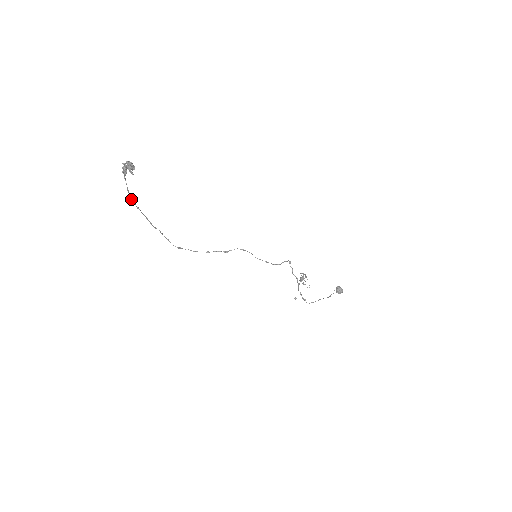
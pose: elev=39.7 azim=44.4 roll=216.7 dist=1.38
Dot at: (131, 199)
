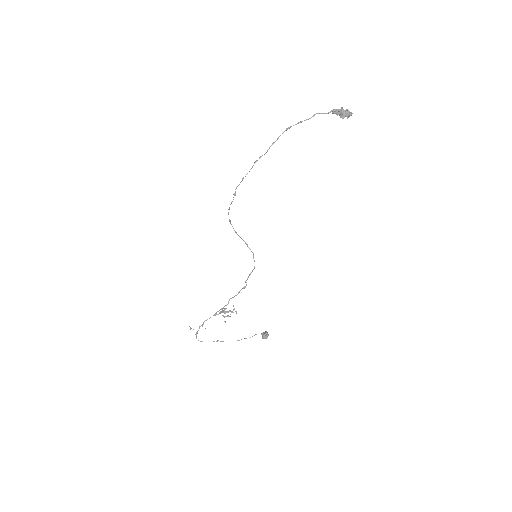
Dot at: (288, 128)
